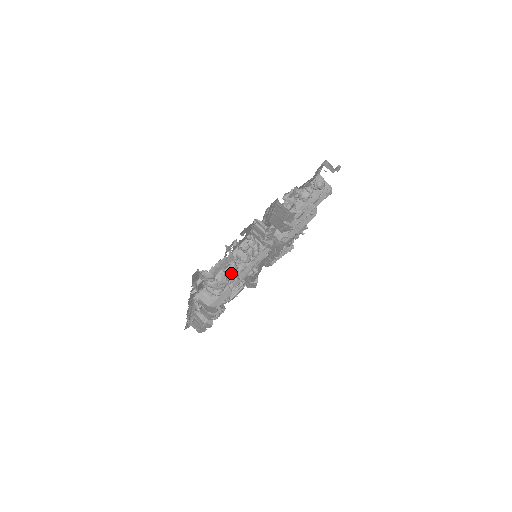
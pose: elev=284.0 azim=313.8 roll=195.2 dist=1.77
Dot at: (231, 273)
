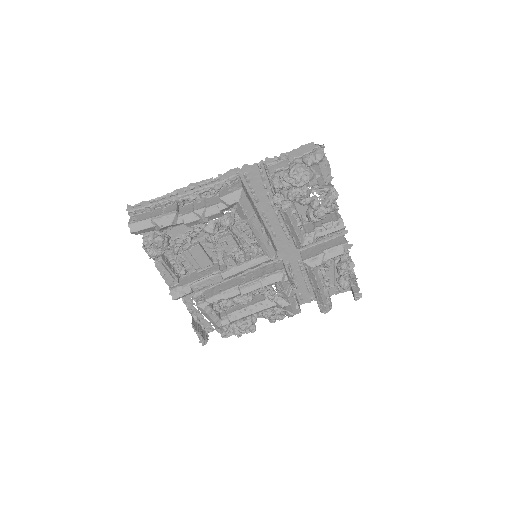
Dot at: (305, 190)
